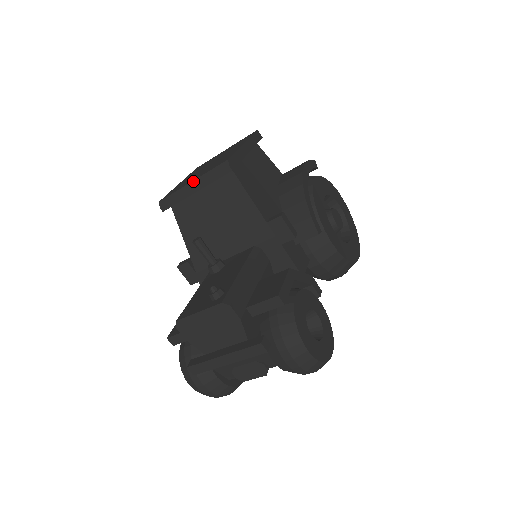
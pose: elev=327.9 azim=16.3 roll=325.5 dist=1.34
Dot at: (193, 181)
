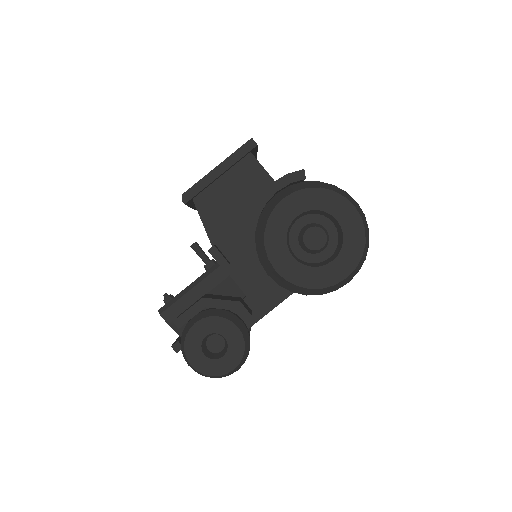
Dot at: occluded
